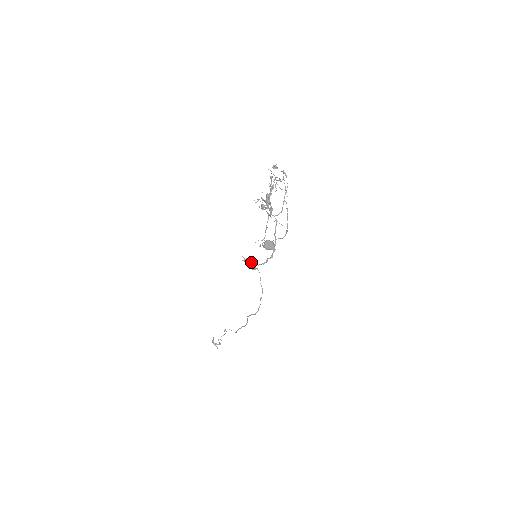
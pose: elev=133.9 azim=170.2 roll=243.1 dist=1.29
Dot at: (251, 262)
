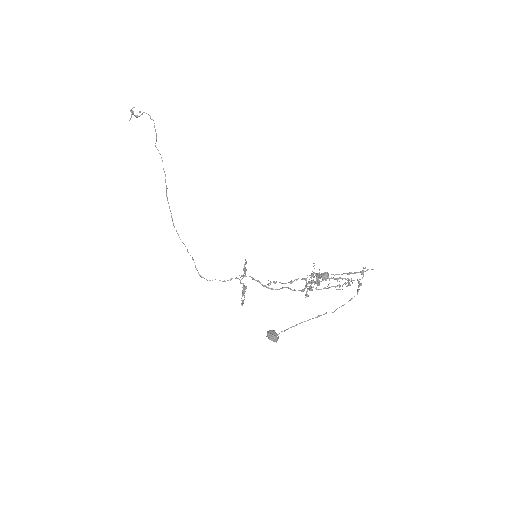
Dot at: occluded
